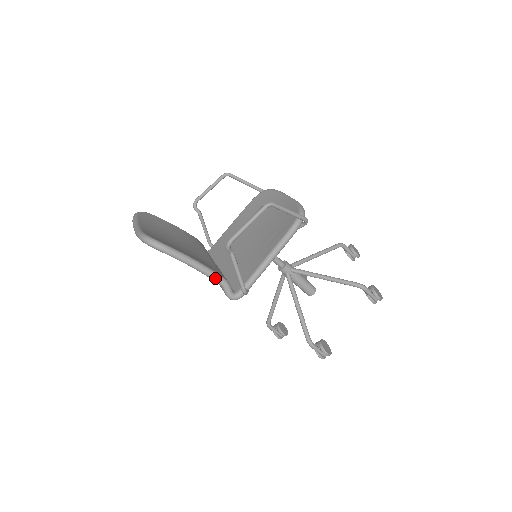
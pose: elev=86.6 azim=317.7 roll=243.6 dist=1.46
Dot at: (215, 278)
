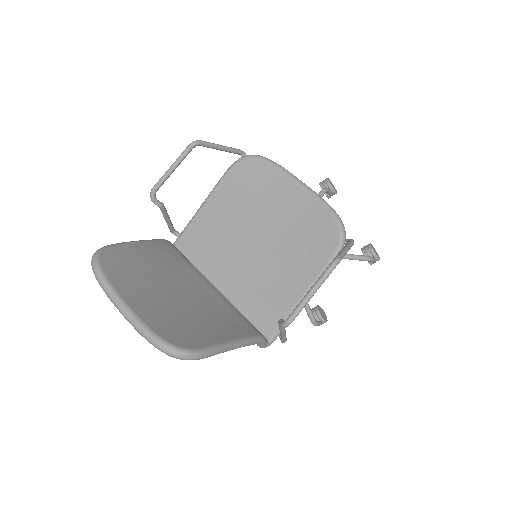
Dot at: (253, 344)
